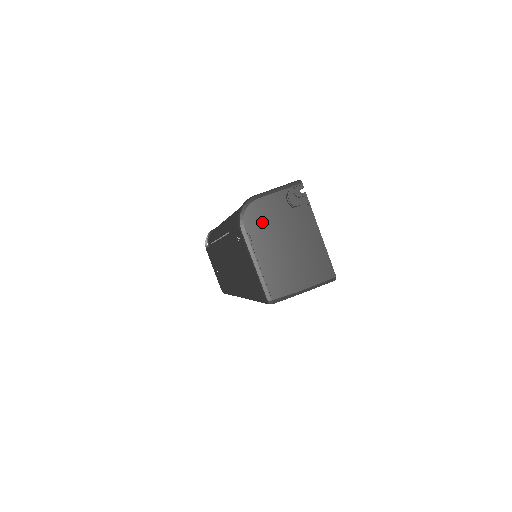
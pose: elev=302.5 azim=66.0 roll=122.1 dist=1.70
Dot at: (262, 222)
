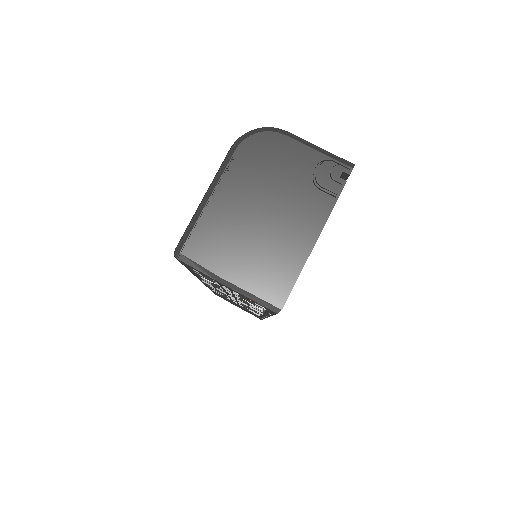
Dot at: (262, 162)
